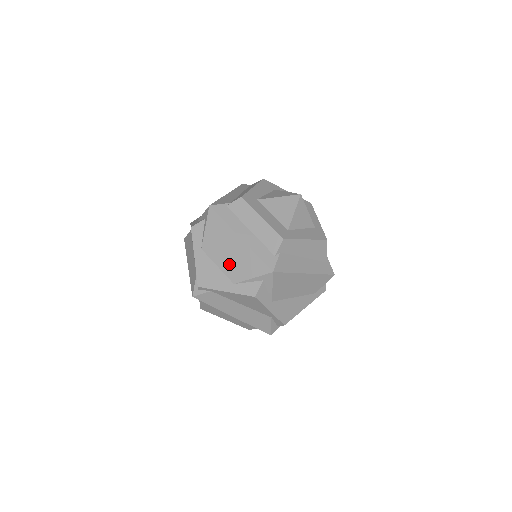
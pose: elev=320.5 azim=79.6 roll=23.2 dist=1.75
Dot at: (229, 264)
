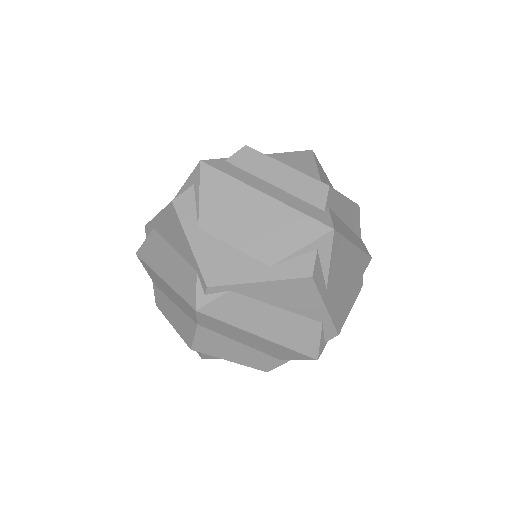
Dot at: (254, 238)
